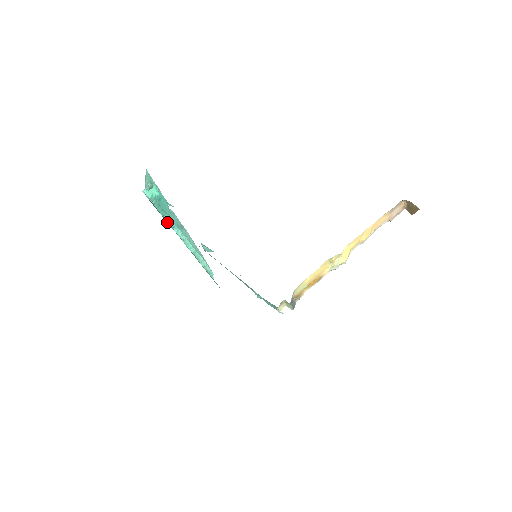
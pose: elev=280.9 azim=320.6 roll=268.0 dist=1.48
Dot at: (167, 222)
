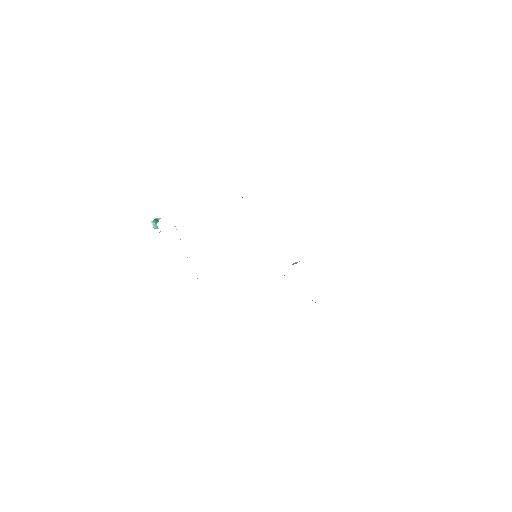
Dot at: occluded
